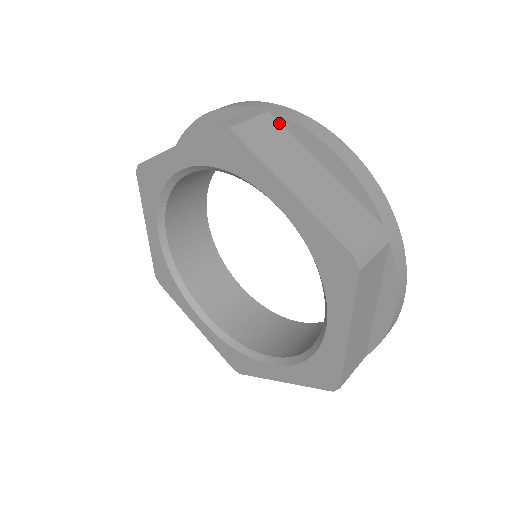
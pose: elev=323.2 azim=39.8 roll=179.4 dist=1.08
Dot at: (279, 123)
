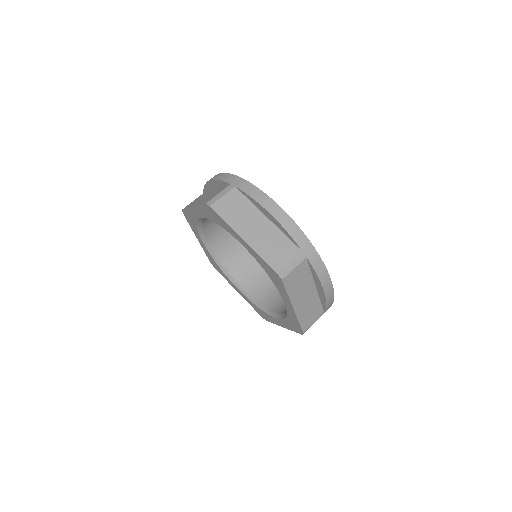
Dot at: (308, 264)
